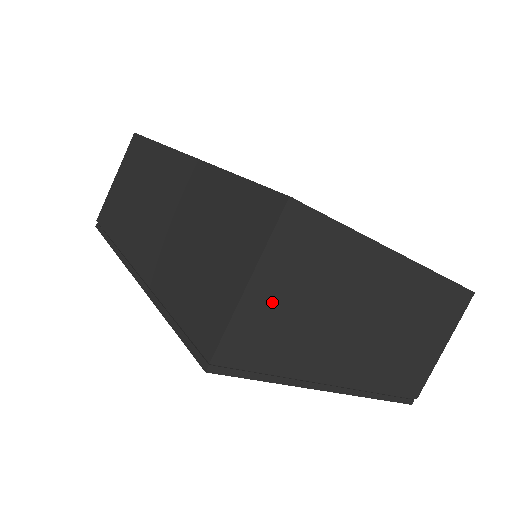
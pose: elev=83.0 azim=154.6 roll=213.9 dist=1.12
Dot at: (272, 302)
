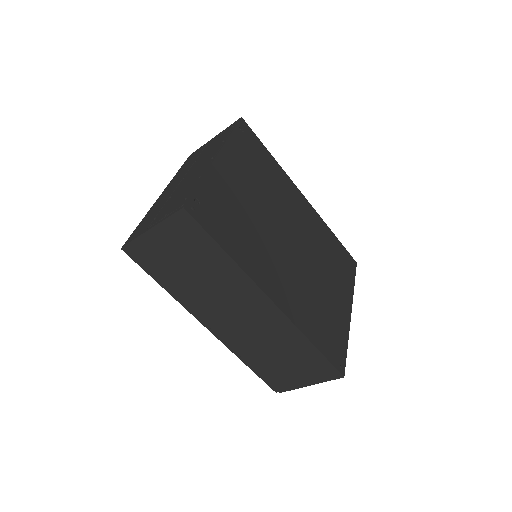
Dot at: occluded
